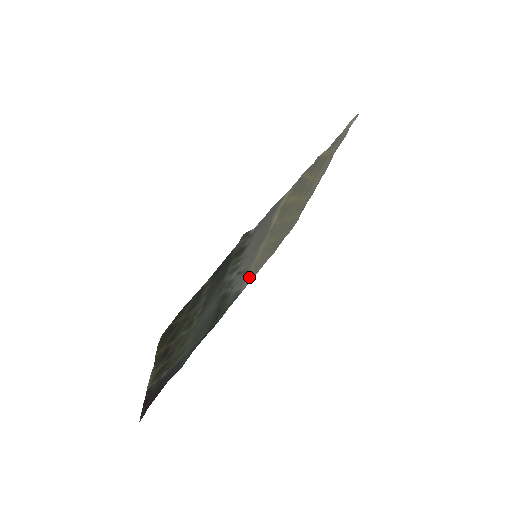
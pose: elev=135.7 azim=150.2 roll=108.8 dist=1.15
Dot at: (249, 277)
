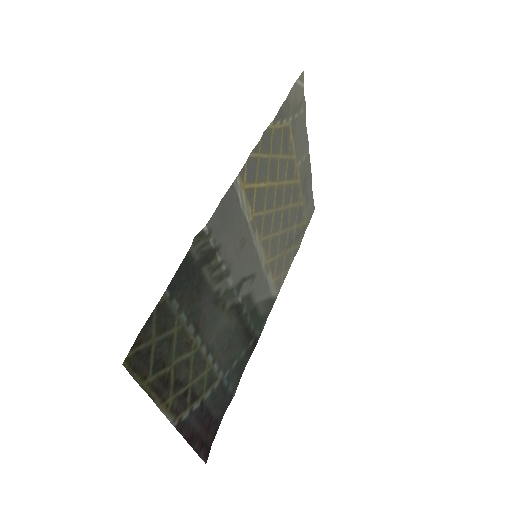
Dot at: (273, 281)
